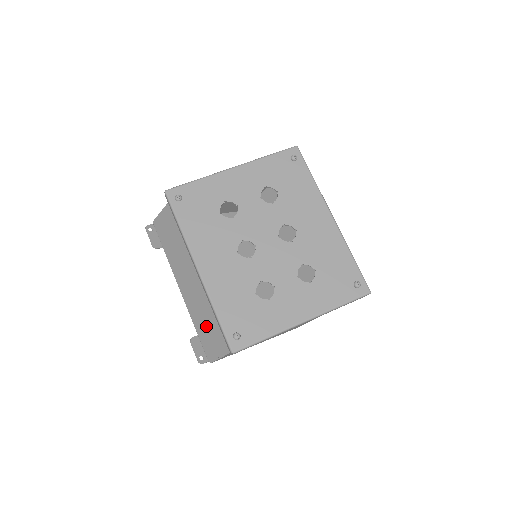
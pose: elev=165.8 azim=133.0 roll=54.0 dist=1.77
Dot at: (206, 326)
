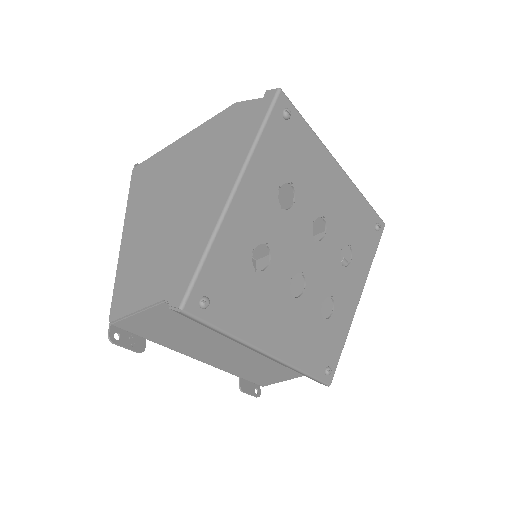
Dot at: (261, 372)
